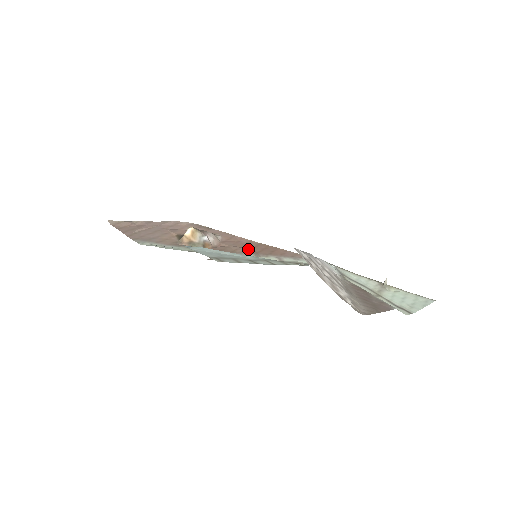
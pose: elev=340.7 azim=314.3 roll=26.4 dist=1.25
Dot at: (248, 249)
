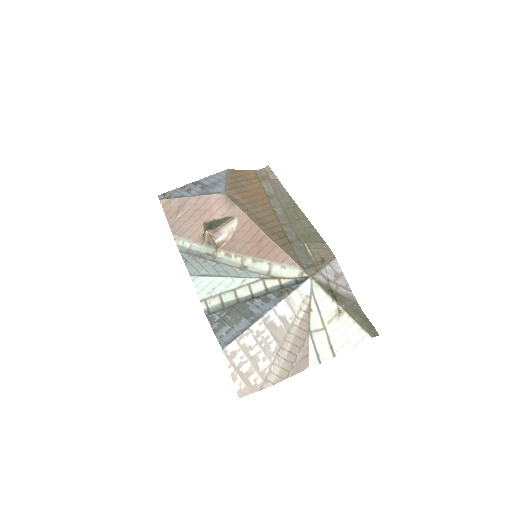
Dot at: (251, 247)
